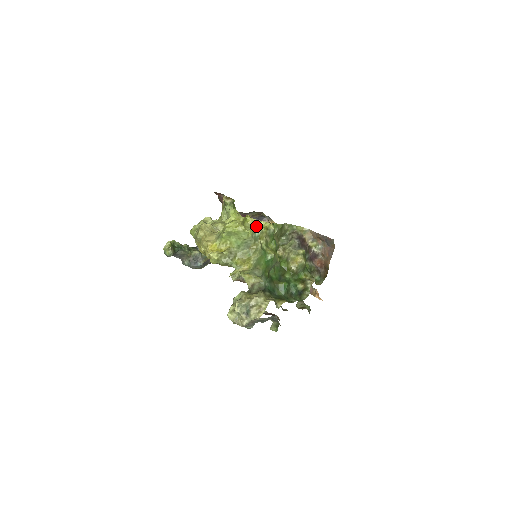
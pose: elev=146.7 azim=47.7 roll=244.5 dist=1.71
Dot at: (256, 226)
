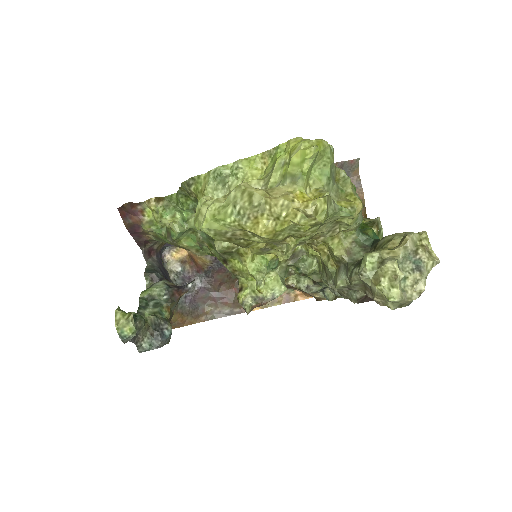
Dot at: occluded
